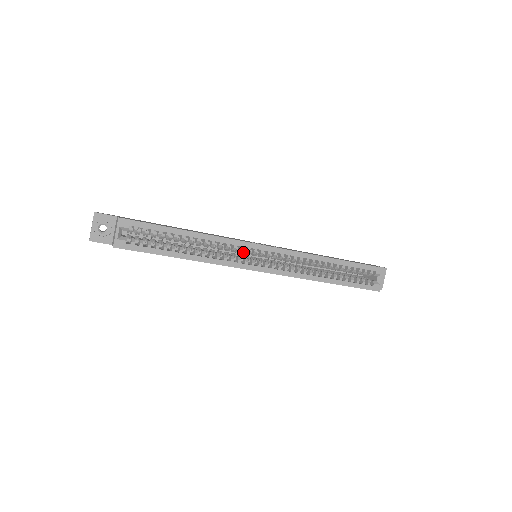
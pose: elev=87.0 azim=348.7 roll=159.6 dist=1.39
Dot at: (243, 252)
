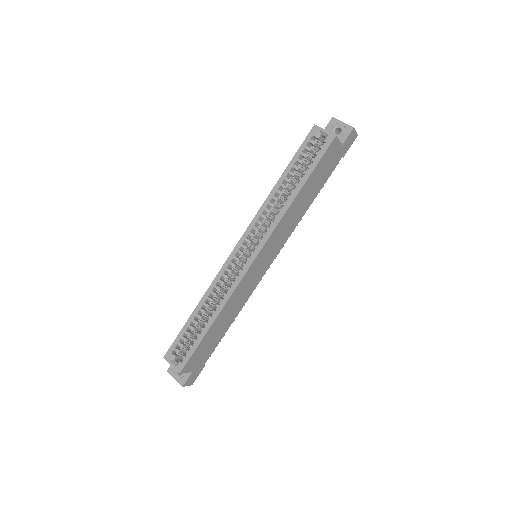
Dot at: (236, 269)
